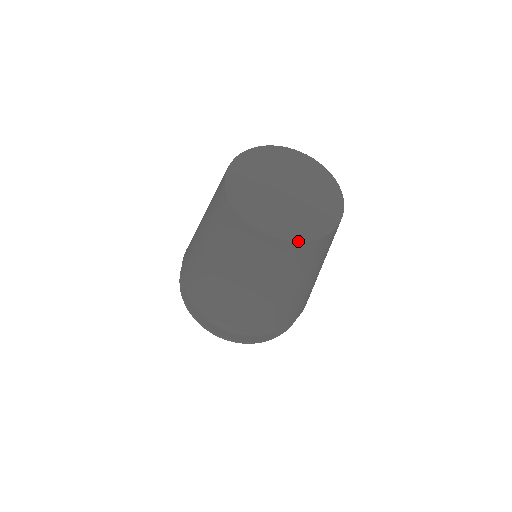
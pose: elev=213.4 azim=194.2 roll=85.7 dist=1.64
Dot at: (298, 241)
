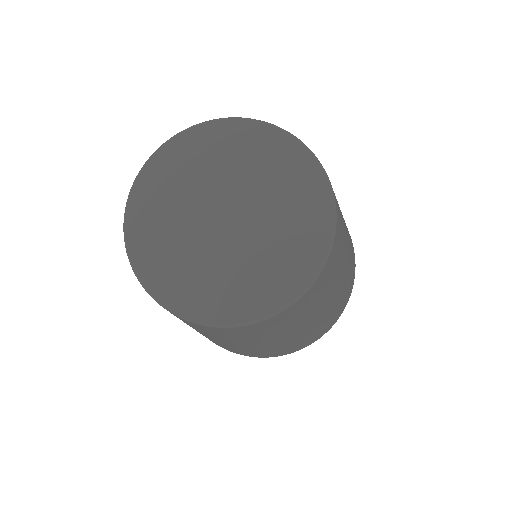
Dot at: (269, 317)
